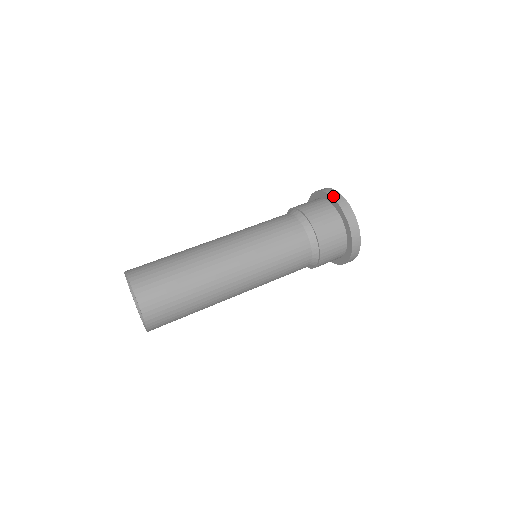
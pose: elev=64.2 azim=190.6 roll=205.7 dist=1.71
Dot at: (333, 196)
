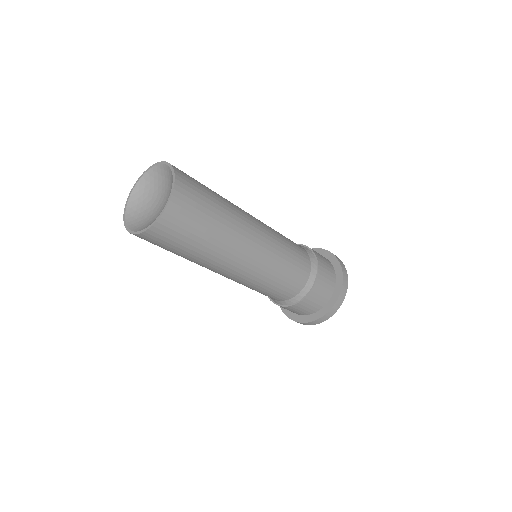
Dot at: (338, 258)
